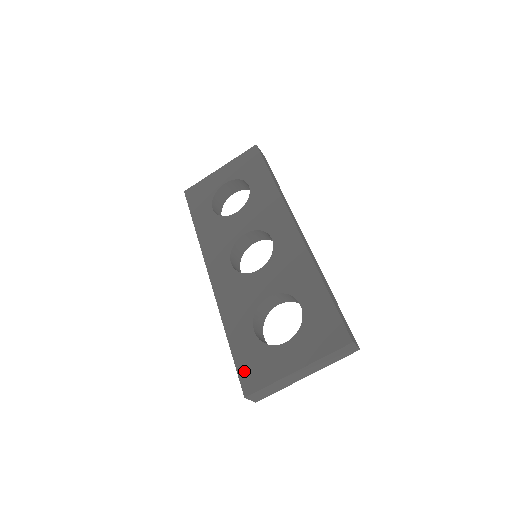
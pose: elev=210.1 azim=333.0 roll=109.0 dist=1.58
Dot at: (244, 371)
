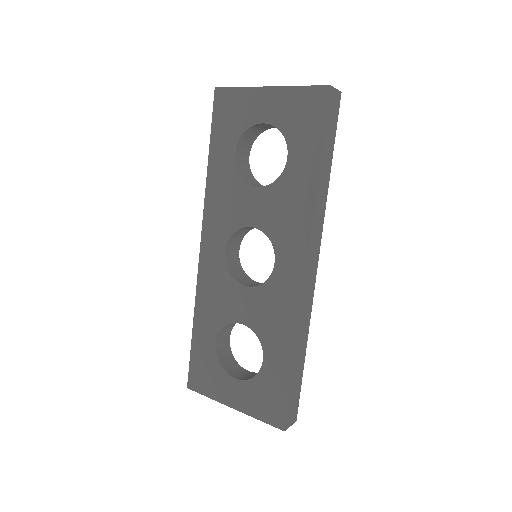
Dot at: (194, 368)
